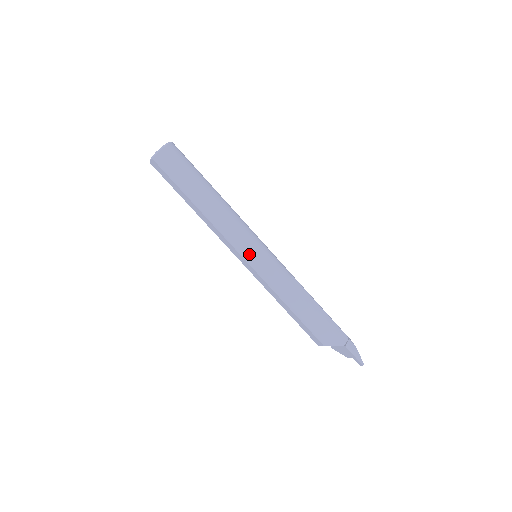
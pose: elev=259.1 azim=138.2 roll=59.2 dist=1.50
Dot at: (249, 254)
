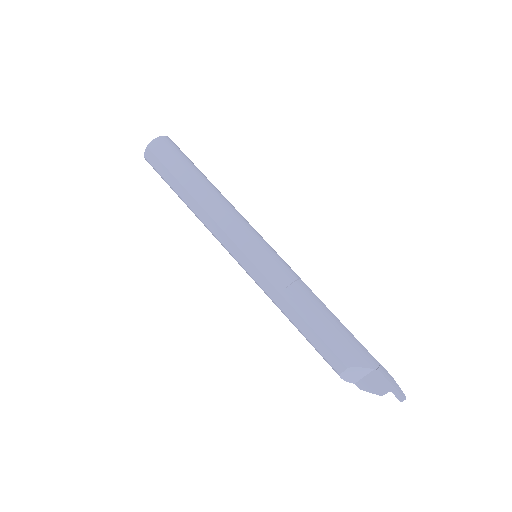
Dot at: (248, 244)
